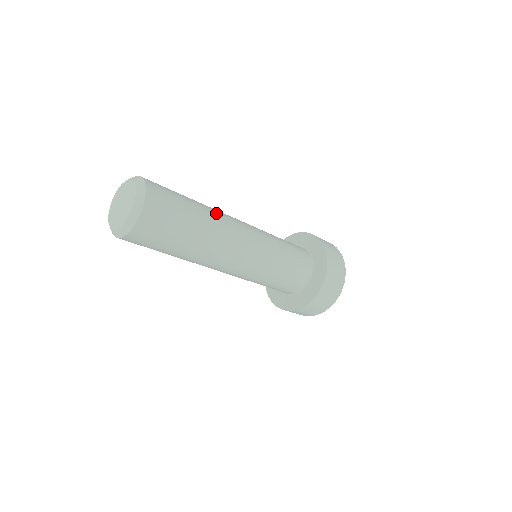
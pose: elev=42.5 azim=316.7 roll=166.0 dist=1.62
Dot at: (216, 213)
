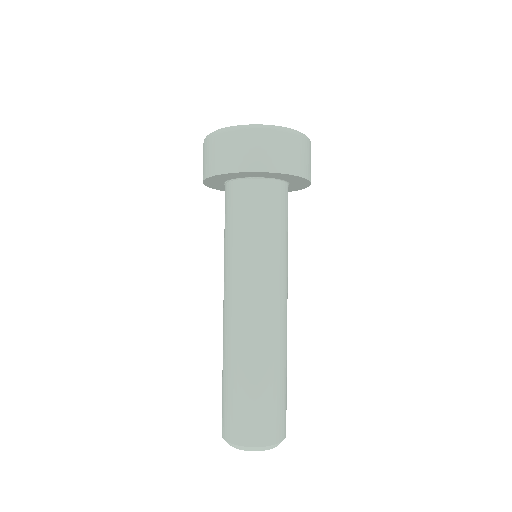
Dot at: (286, 347)
